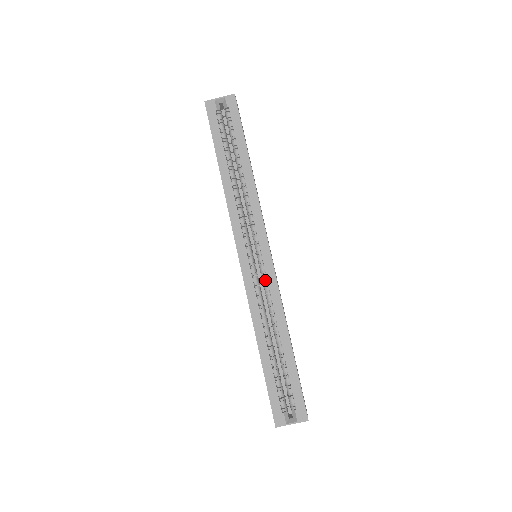
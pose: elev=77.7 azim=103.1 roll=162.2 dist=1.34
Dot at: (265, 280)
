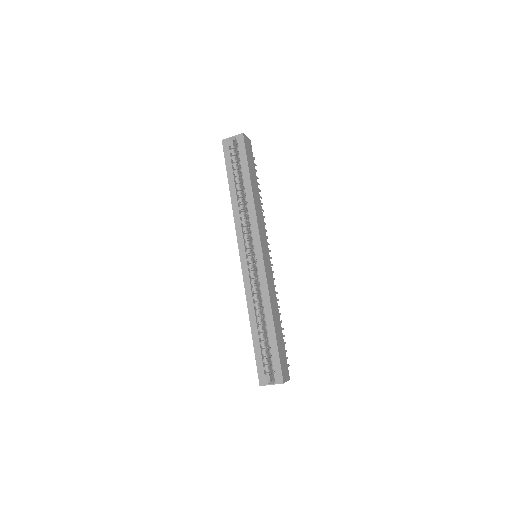
Dot at: (258, 274)
